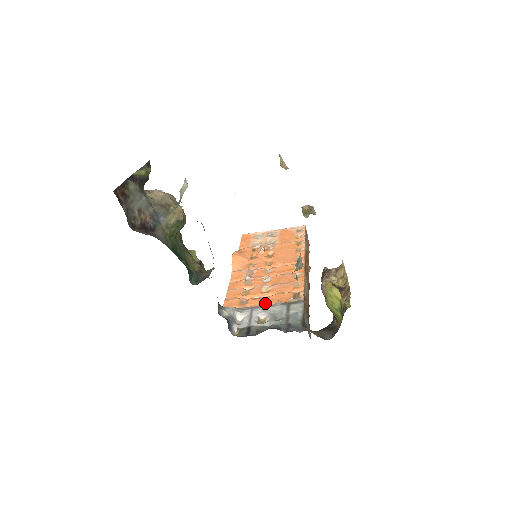
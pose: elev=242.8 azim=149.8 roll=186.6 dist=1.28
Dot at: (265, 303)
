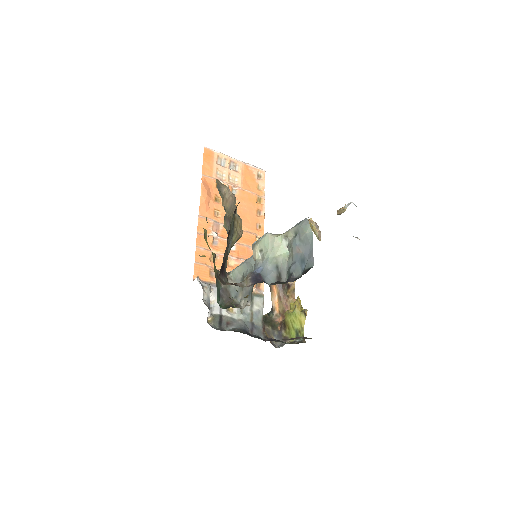
Dot at: occluded
